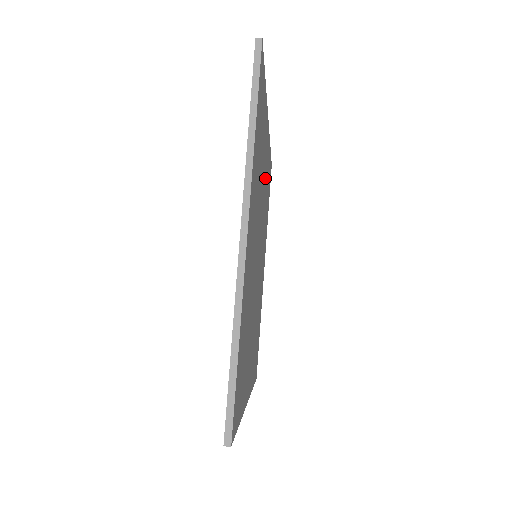
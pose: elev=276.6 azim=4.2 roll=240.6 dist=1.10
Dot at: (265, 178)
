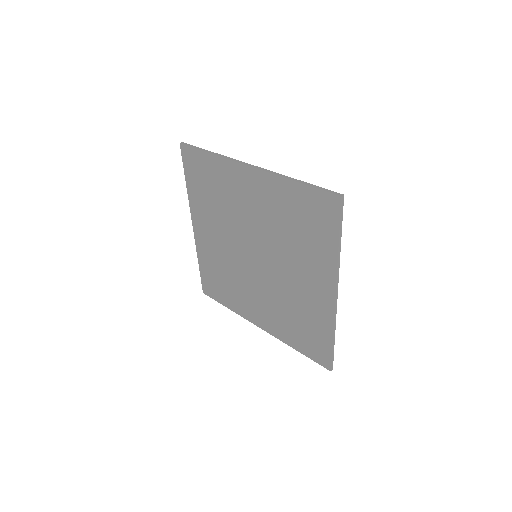
Dot at: (243, 199)
